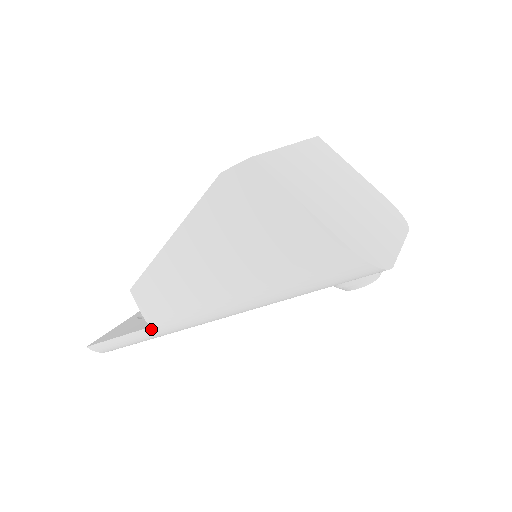
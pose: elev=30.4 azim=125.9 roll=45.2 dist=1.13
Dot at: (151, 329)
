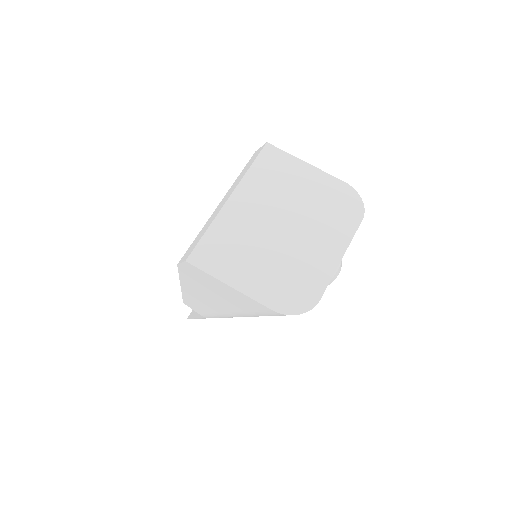
Dot at: occluded
